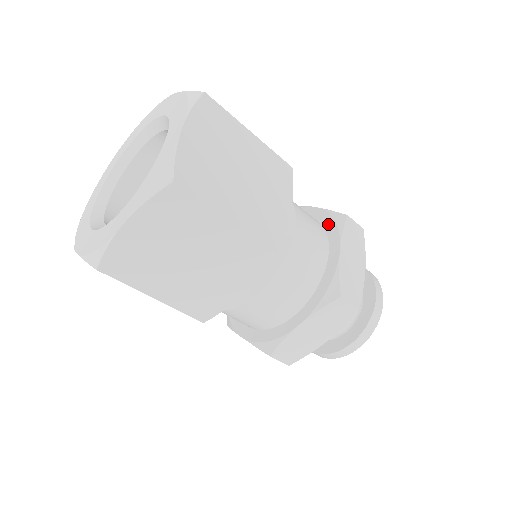
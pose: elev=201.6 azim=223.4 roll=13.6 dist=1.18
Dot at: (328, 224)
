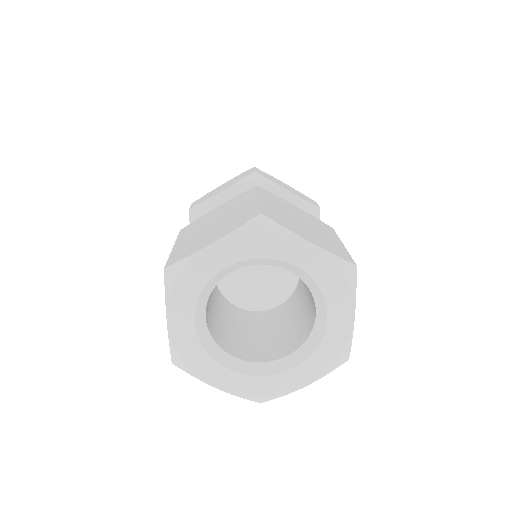
Dot at: occluded
